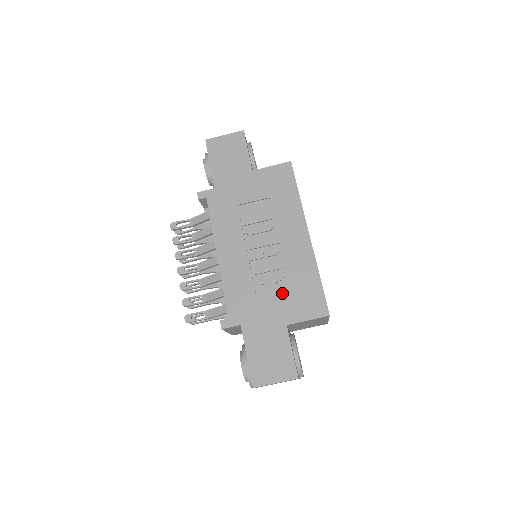
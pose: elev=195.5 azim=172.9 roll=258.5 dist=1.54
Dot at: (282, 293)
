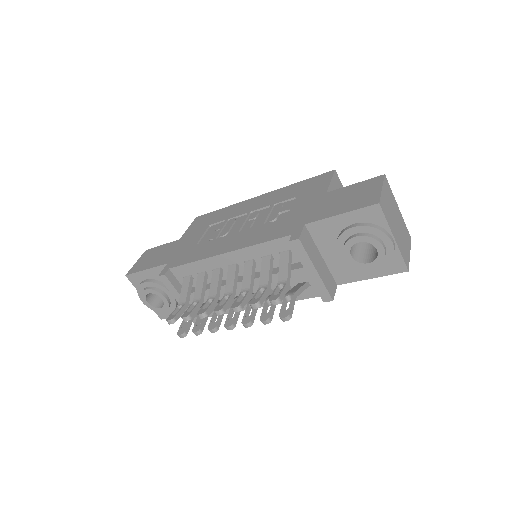
Dot at: (294, 202)
